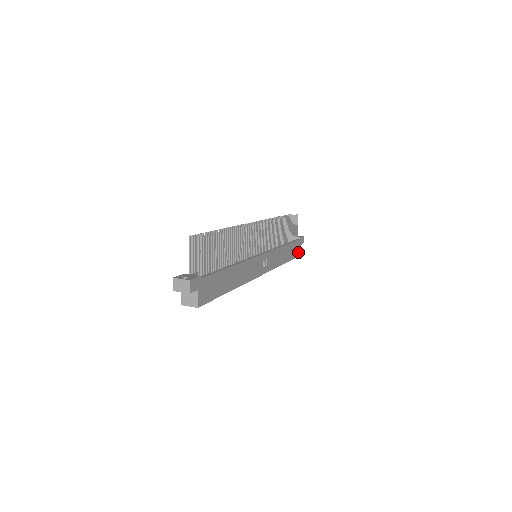
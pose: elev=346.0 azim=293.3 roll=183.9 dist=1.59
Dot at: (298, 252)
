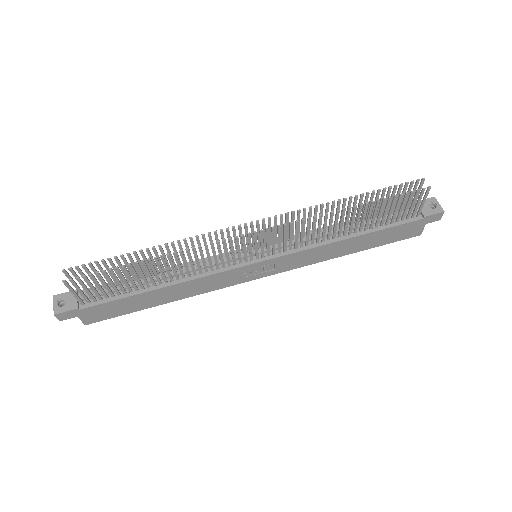
Dot at: (413, 233)
